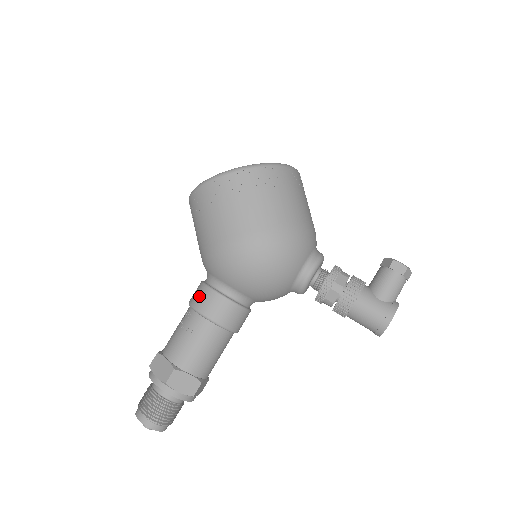
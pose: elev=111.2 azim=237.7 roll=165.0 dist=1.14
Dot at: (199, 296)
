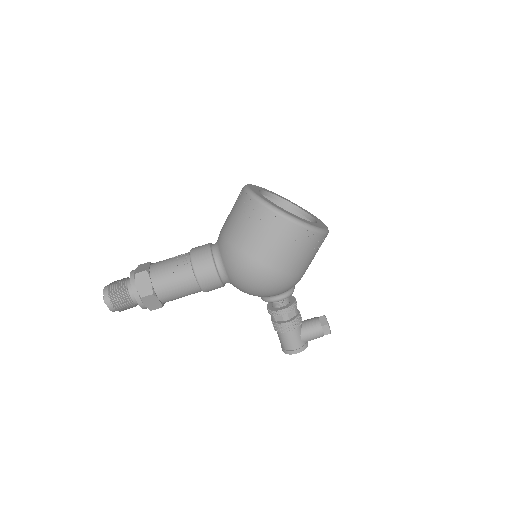
Dot at: (202, 261)
